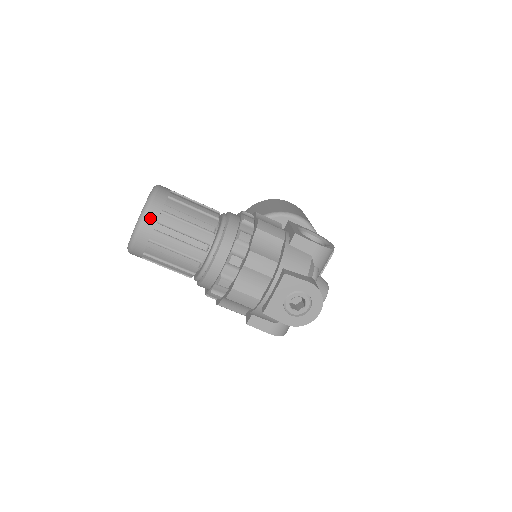
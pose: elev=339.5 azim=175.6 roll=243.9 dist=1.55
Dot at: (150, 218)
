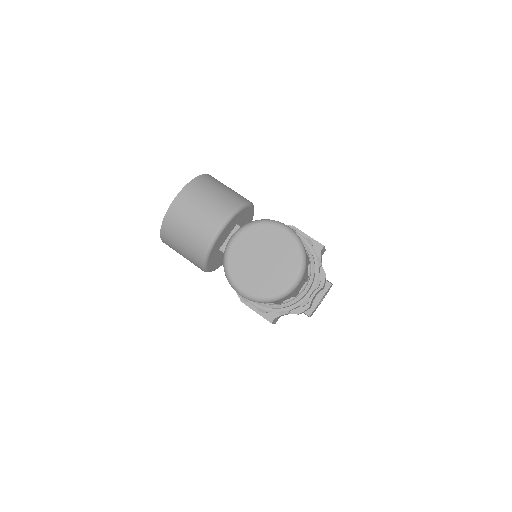
Dot at: occluded
